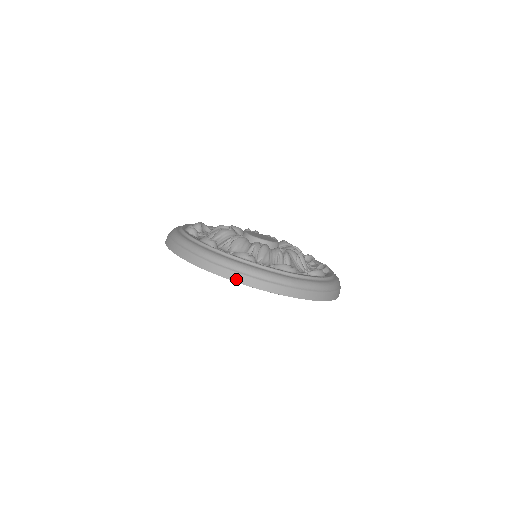
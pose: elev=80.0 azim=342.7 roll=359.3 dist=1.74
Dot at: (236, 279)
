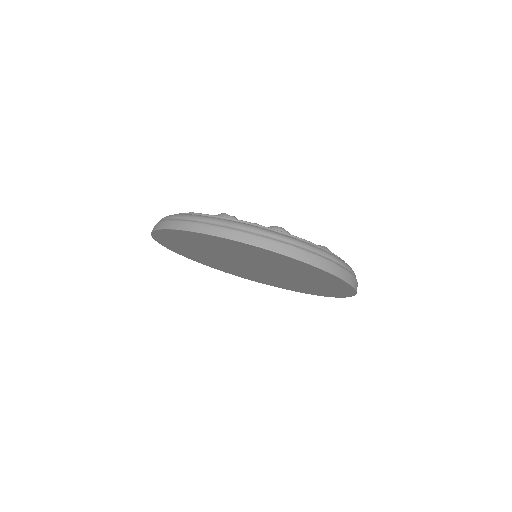
Dot at: (162, 226)
